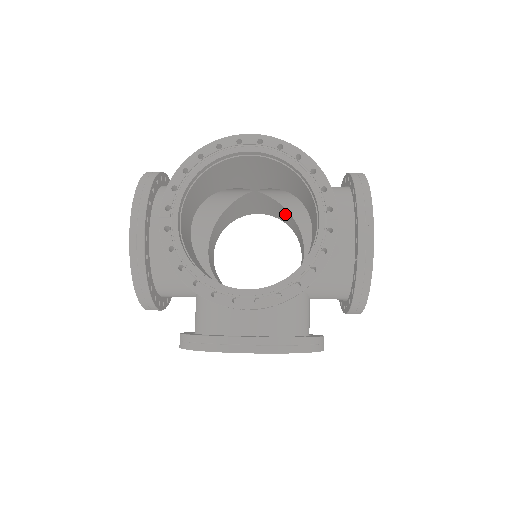
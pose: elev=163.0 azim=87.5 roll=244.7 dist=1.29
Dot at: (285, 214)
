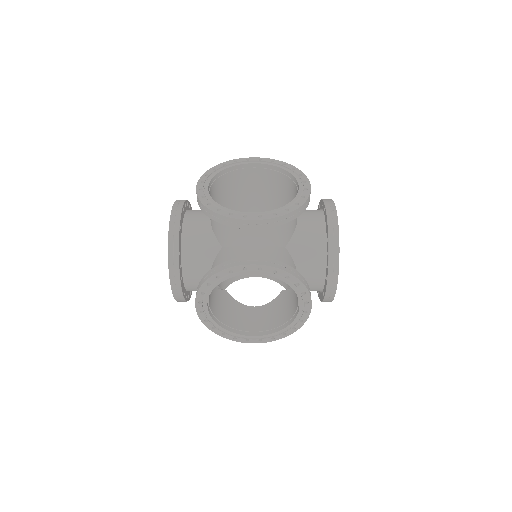
Dot at: occluded
